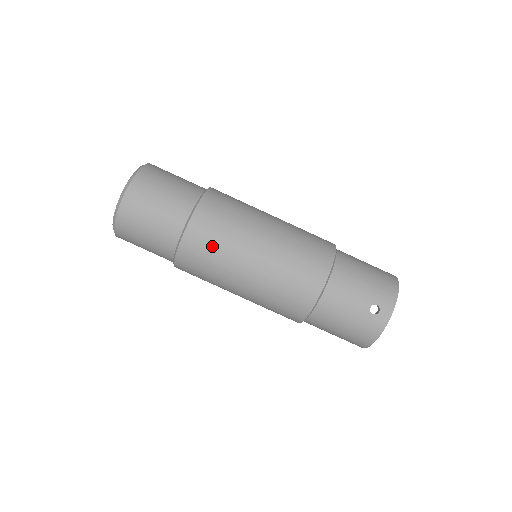
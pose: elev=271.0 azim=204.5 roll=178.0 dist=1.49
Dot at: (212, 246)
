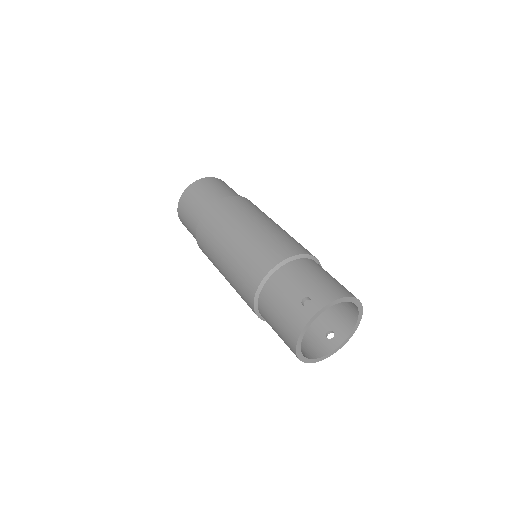
Dot at: (216, 222)
